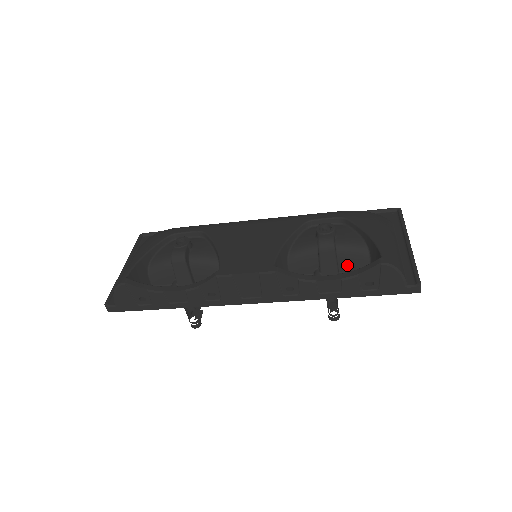
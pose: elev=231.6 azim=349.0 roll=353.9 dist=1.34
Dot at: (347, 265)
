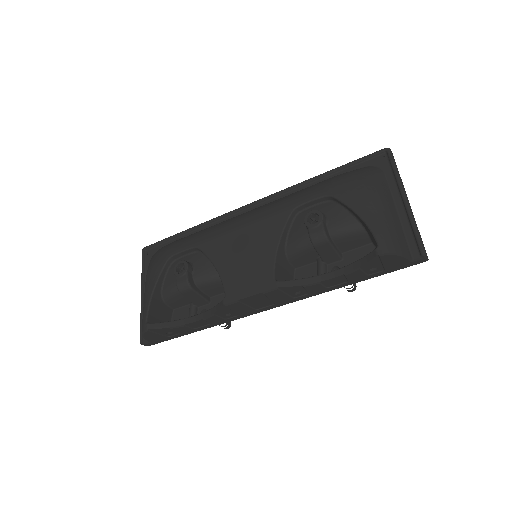
Dot at: (347, 246)
